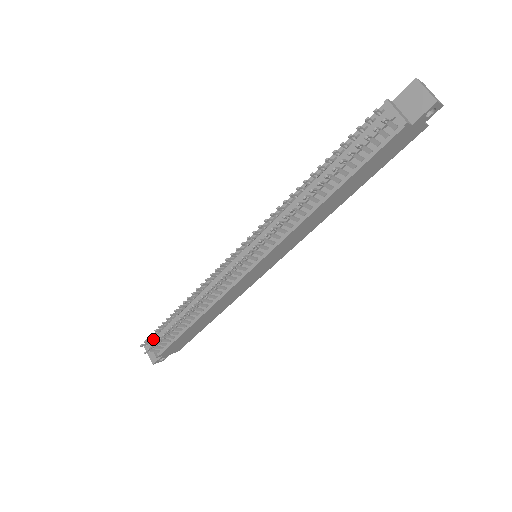
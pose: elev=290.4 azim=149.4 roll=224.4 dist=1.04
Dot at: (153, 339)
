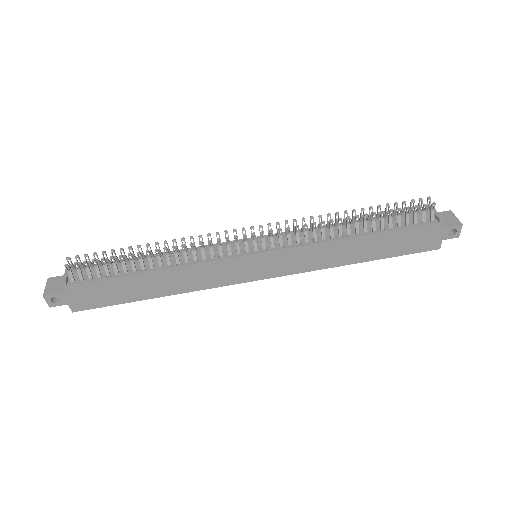
Dot at: occluded
